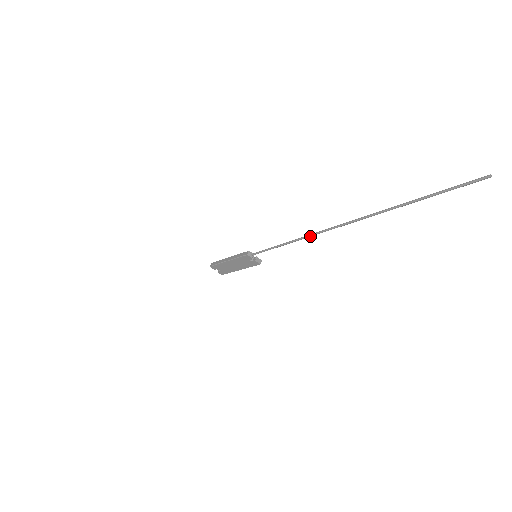
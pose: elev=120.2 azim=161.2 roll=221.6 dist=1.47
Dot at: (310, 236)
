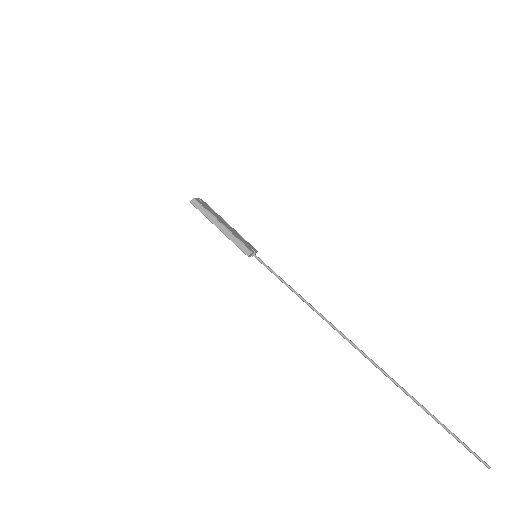
Dot at: occluded
